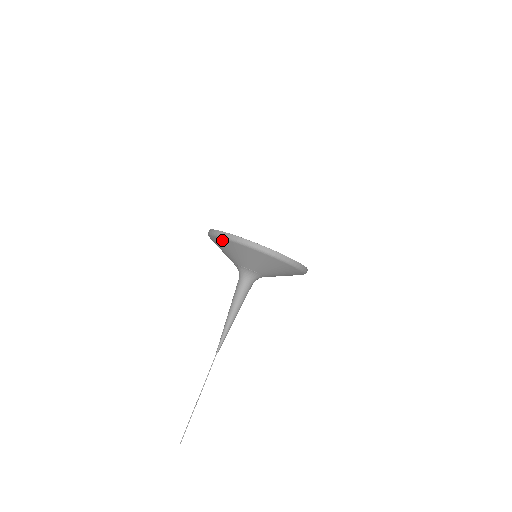
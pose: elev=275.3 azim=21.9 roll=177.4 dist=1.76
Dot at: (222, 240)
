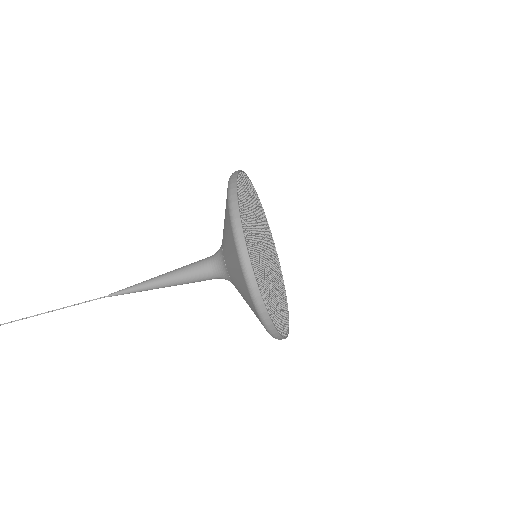
Dot at: (227, 203)
